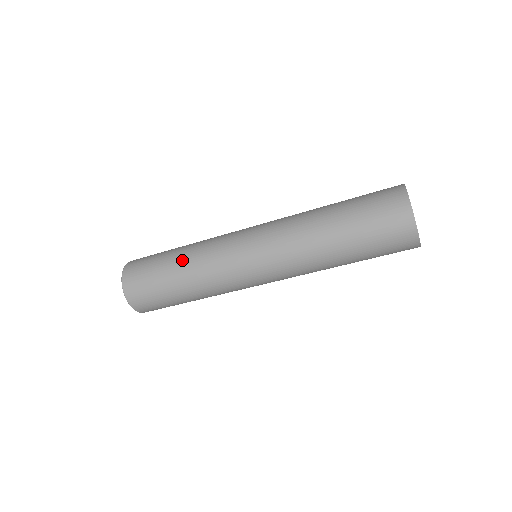
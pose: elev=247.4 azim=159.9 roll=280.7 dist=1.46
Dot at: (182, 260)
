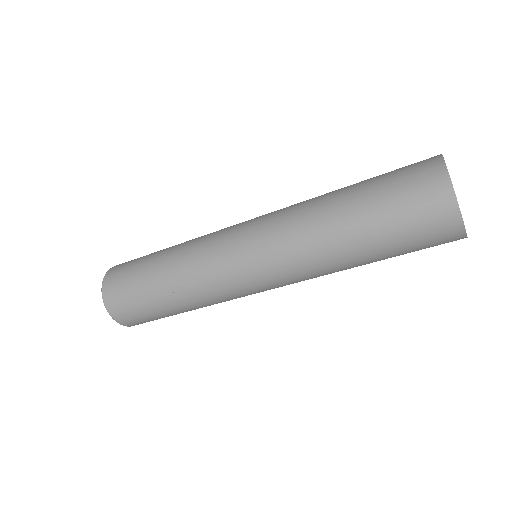
Dot at: (173, 293)
